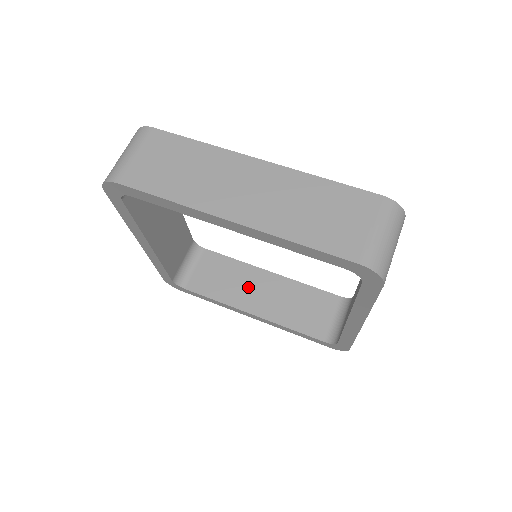
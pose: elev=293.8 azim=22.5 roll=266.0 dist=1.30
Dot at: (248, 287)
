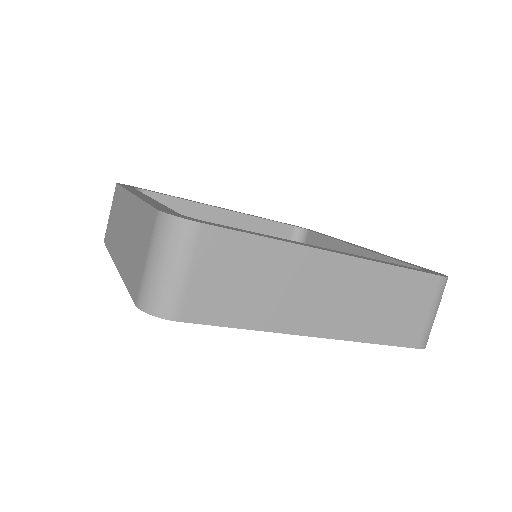
Dot at: occluded
